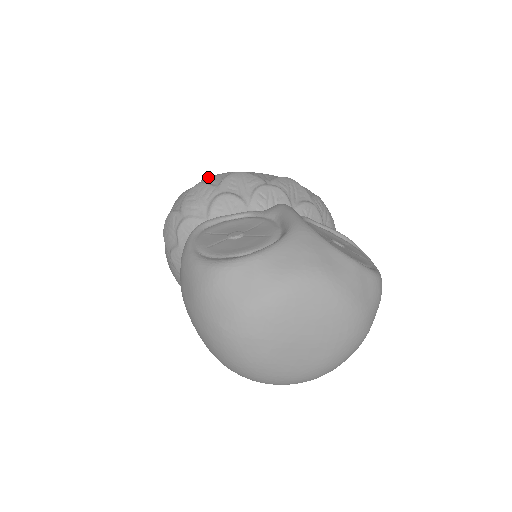
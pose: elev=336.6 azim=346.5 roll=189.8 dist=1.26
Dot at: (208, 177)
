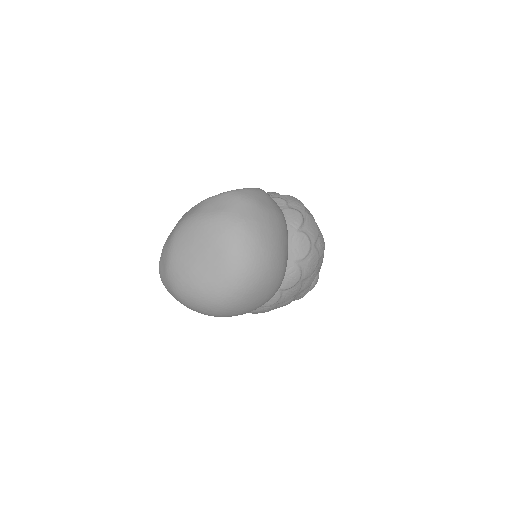
Dot at: occluded
